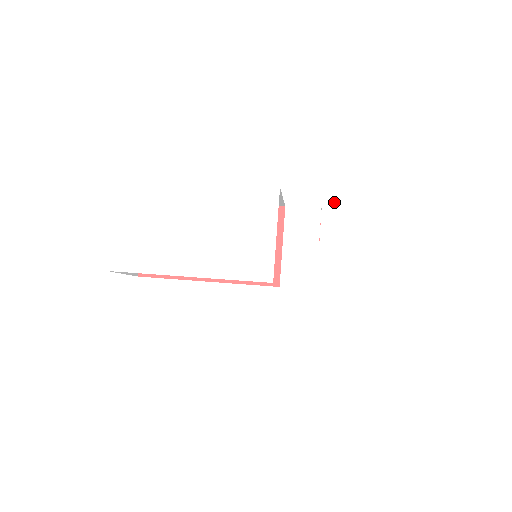
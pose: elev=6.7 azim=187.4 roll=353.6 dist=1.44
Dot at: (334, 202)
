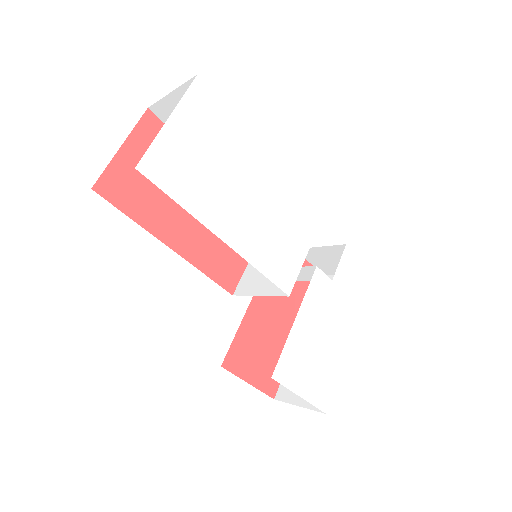
Dot at: (352, 253)
